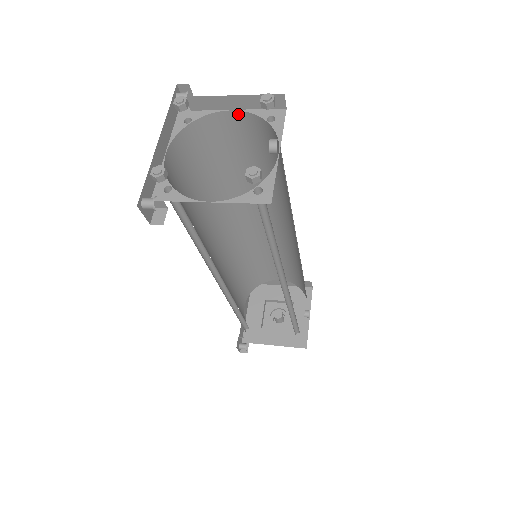
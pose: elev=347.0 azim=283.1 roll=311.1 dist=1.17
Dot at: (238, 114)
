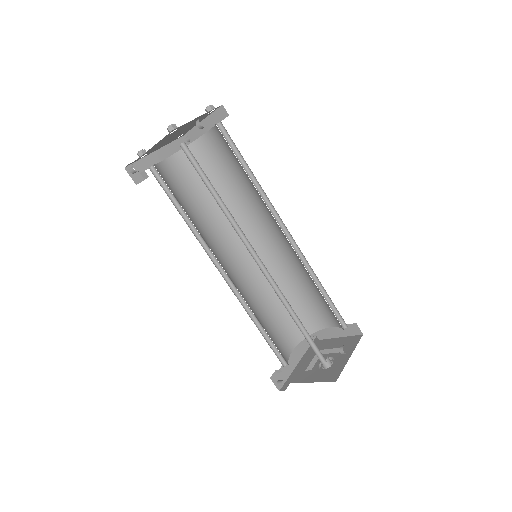
Dot at: (211, 133)
